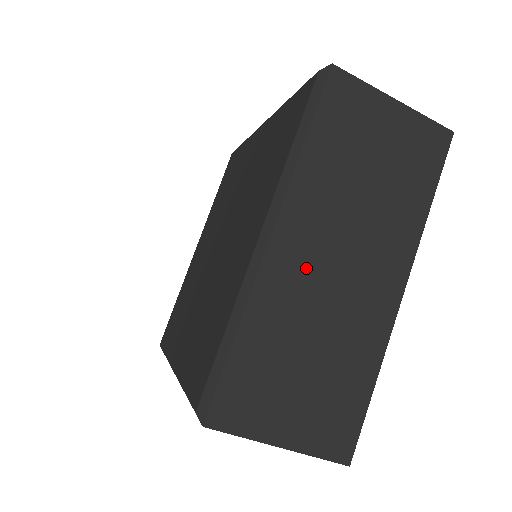
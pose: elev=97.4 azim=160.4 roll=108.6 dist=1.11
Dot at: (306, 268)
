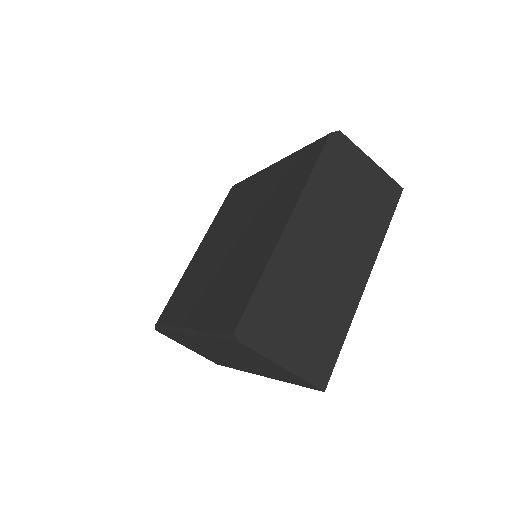
Dot at: (312, 251)
